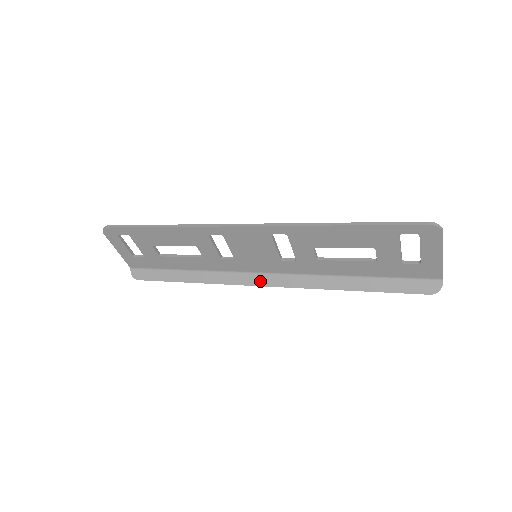
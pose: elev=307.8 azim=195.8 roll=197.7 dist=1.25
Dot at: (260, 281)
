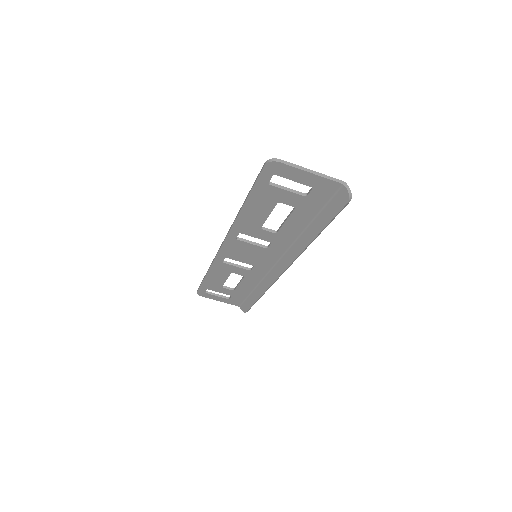
Dot at: (280, 270)
